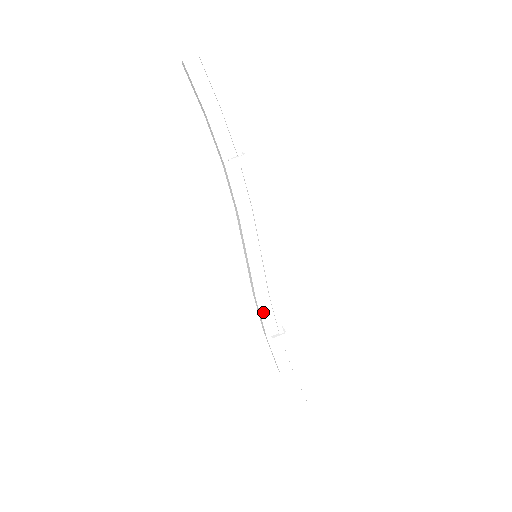
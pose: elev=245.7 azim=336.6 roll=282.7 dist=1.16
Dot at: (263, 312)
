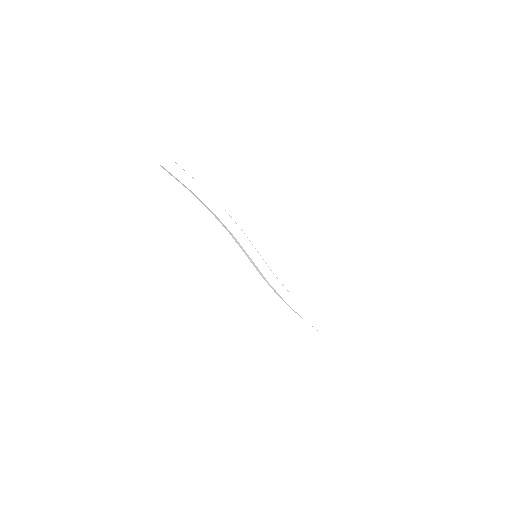
Dot at: (276, 287)
